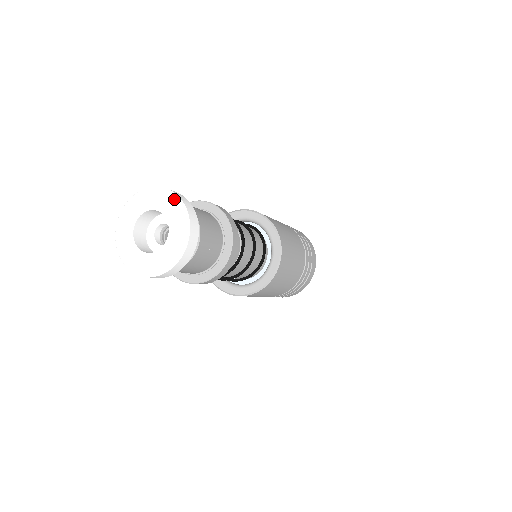
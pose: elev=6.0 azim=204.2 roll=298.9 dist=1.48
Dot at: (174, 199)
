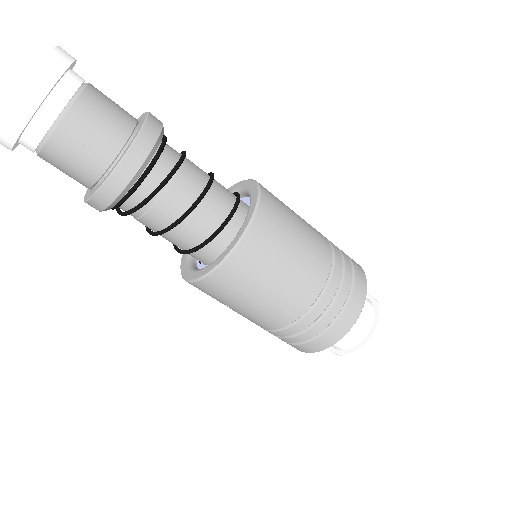
Dot at: occluded
